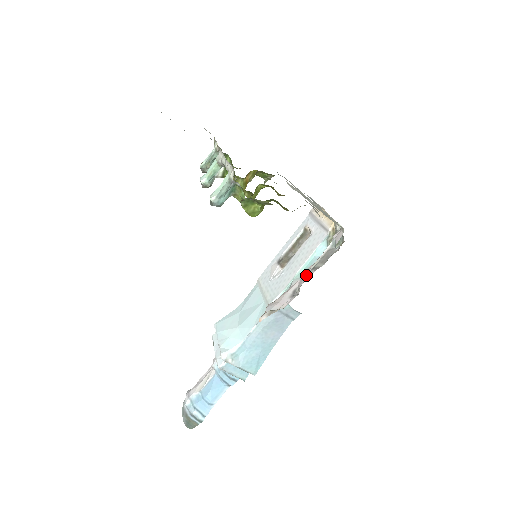
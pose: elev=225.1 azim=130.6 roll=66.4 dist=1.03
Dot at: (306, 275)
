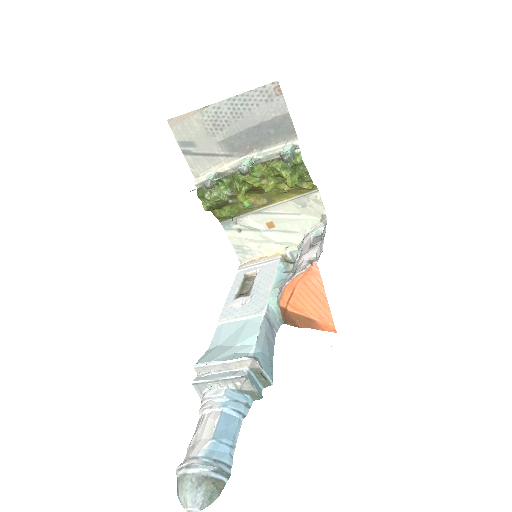
Dot at: (314, 247)
